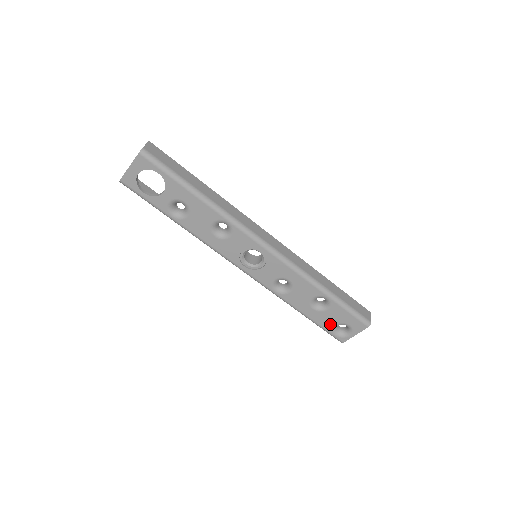
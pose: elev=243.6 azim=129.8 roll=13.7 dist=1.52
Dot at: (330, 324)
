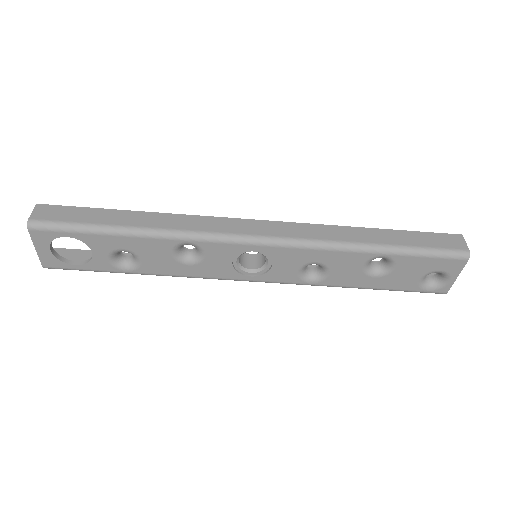
Dot at: (411, 282)
